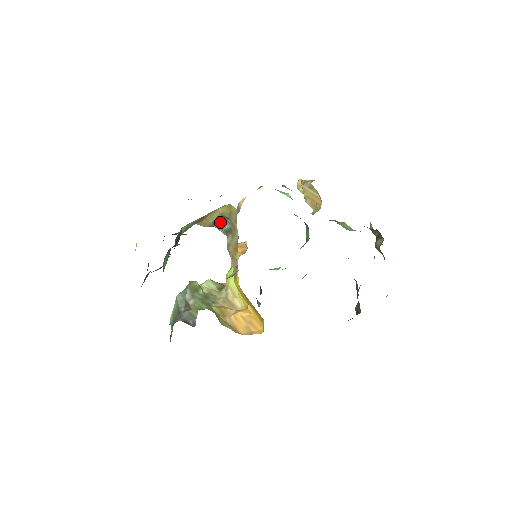
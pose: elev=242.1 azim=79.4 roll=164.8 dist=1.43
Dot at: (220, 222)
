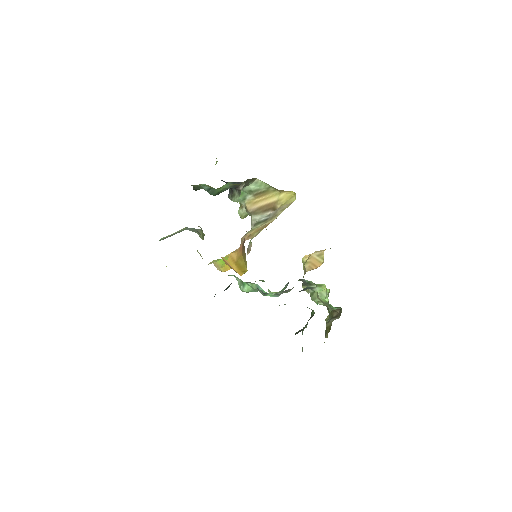
Dot at: (263, 211)
